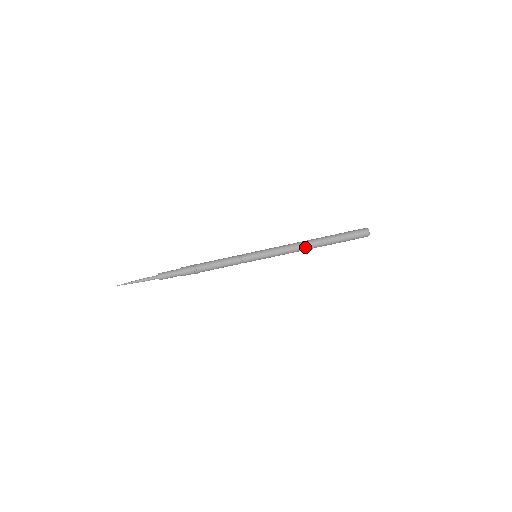
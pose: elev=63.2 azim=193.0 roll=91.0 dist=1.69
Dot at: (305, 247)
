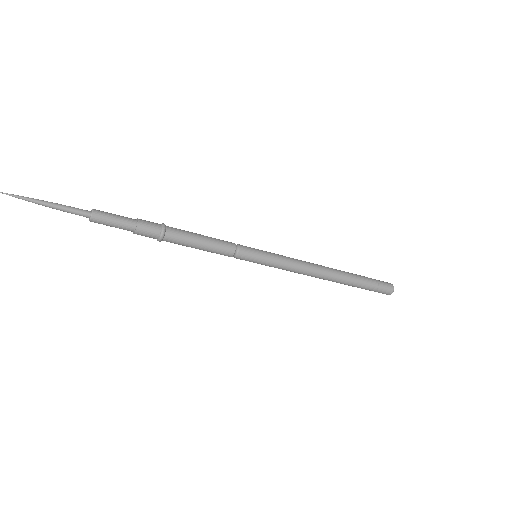
Dot at: (323, 272)
